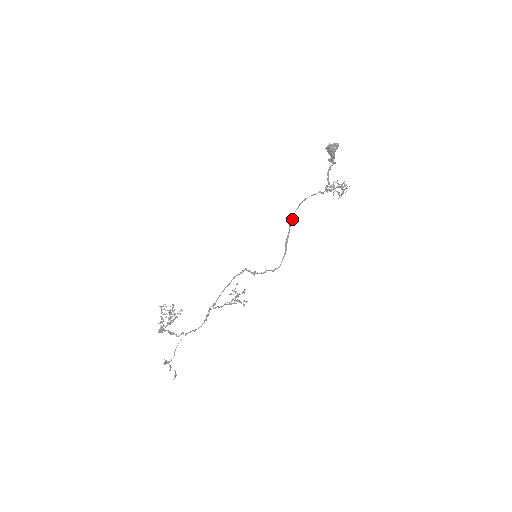
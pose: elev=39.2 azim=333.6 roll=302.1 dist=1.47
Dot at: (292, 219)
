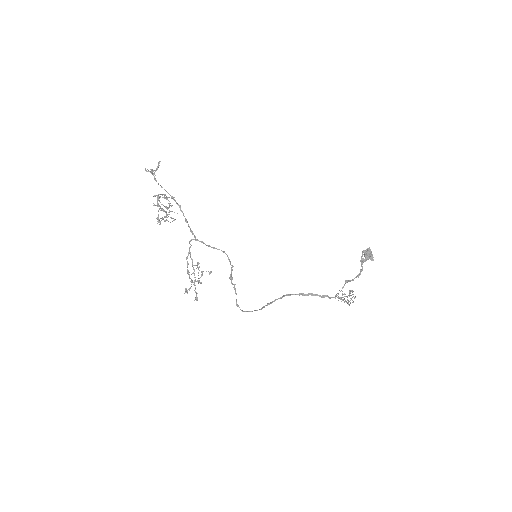
Dot at: occluded
